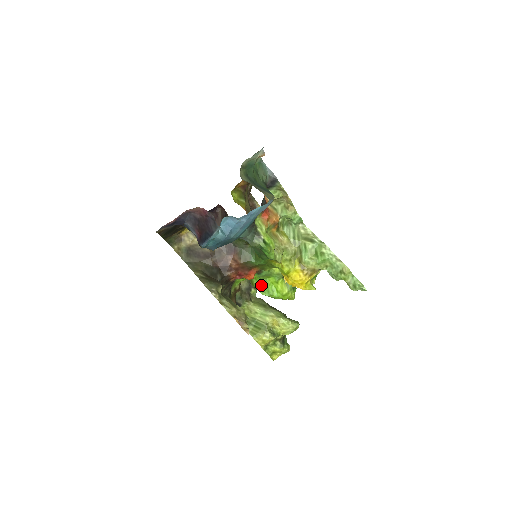
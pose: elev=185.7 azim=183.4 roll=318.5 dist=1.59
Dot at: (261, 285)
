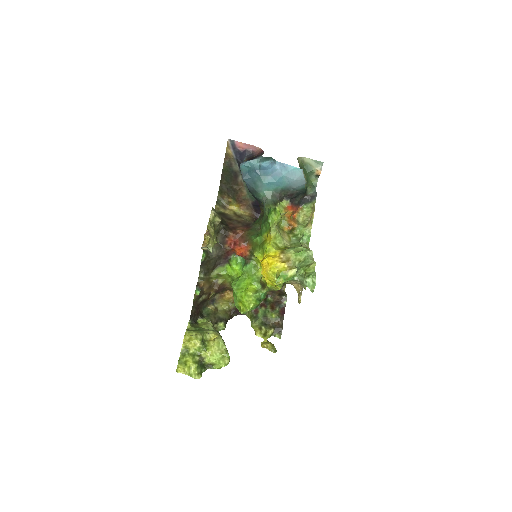
Dot at: (238, 279)
